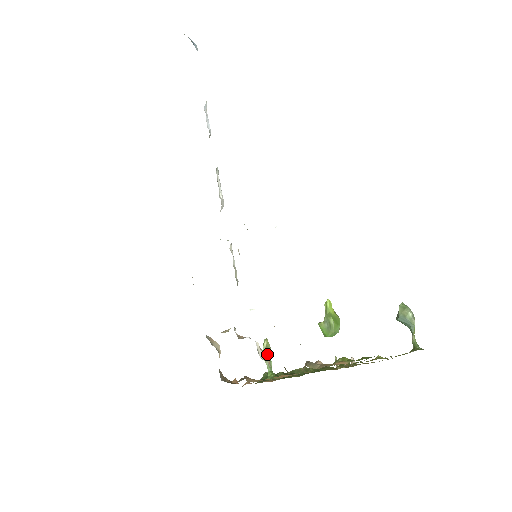
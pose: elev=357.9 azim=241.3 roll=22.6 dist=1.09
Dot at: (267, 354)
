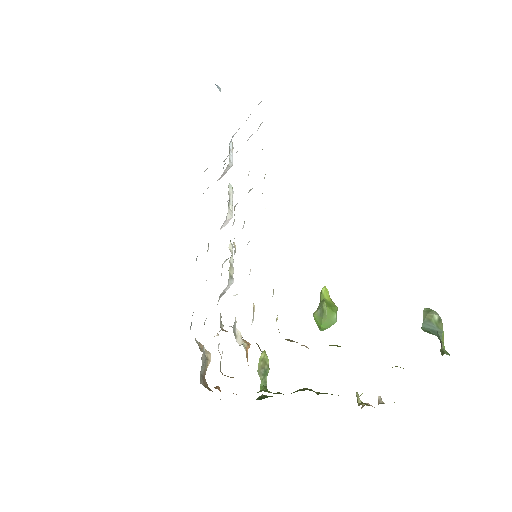
Dot at: (247, 342)
